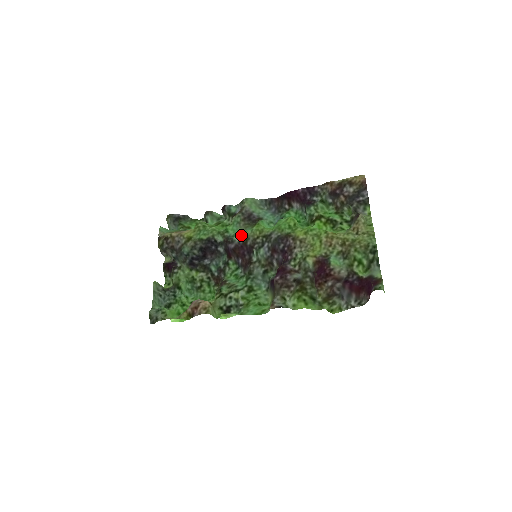
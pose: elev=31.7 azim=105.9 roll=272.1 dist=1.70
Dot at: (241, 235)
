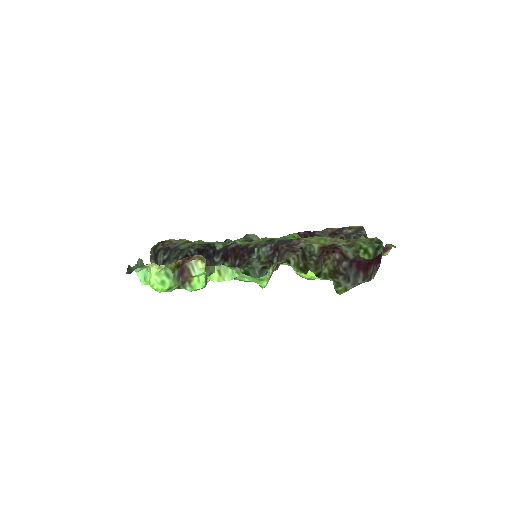
Dot at: (243, 242)
